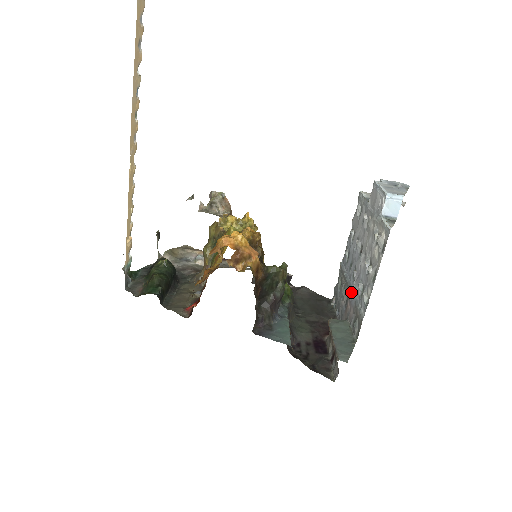
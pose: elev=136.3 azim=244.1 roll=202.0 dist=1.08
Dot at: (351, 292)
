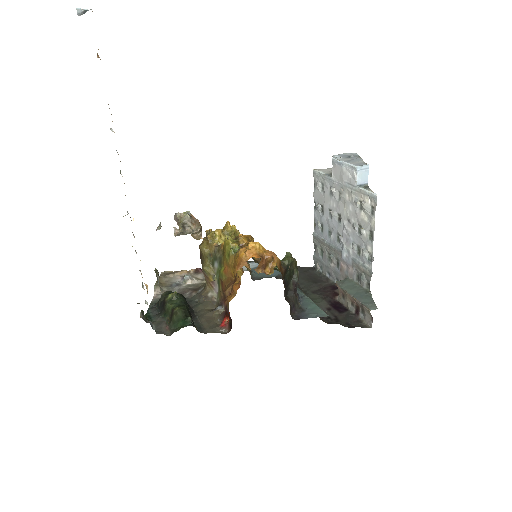
Dot at: (343, 254)
